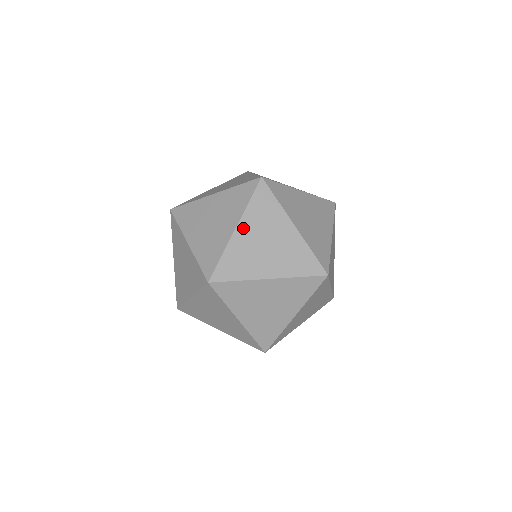
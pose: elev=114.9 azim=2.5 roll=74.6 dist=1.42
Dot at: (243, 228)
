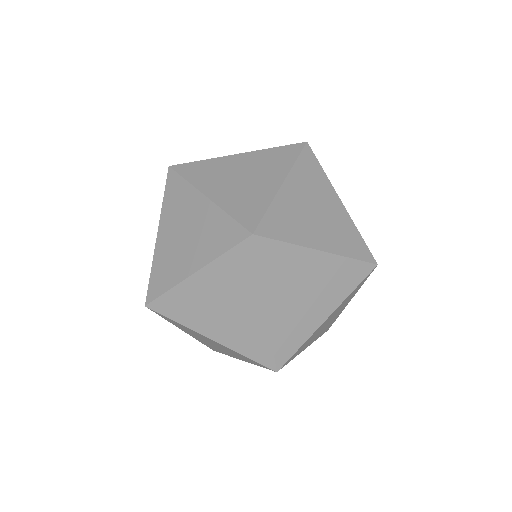
Dot at: (186, 332)
